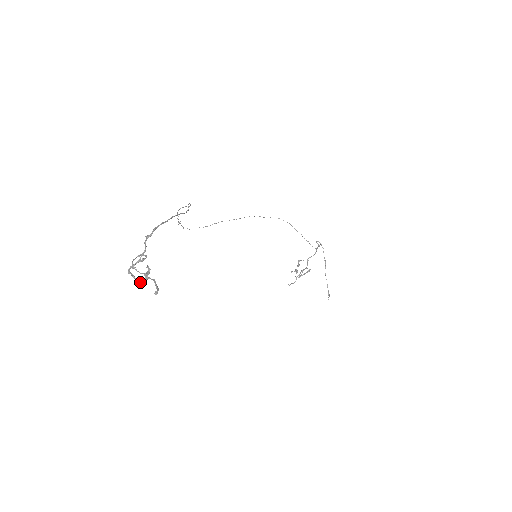
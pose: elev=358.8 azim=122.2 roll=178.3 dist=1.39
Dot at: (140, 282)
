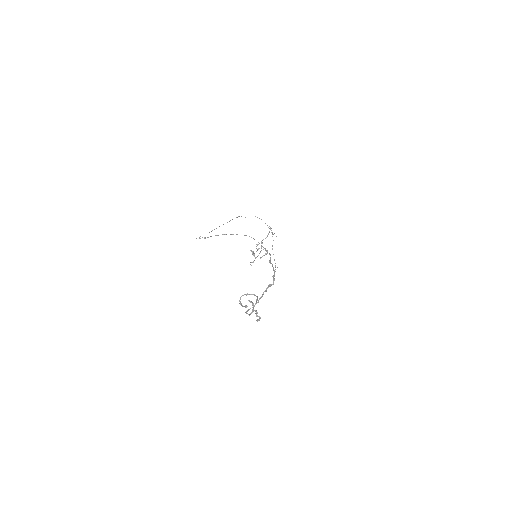
Dot at: (249, 315)
